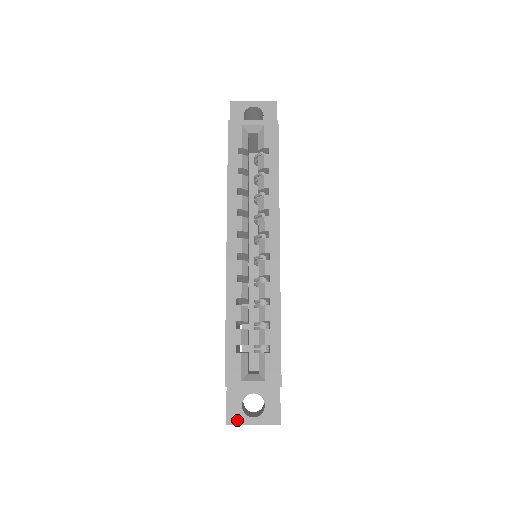
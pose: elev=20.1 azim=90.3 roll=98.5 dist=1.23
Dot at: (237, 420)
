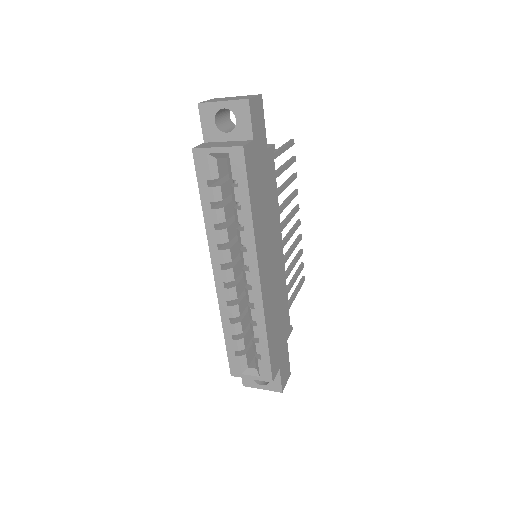
Dot at: (250, 385)
